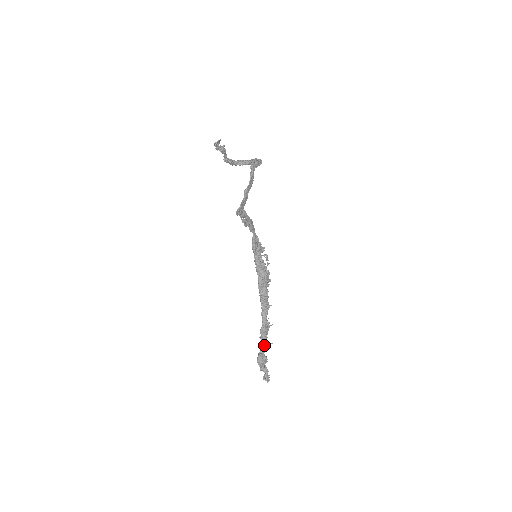
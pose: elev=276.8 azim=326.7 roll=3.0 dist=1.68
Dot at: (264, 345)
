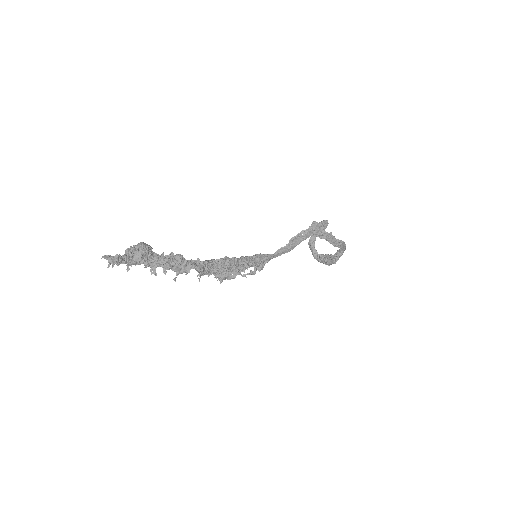
Dot at: (161, 259)
